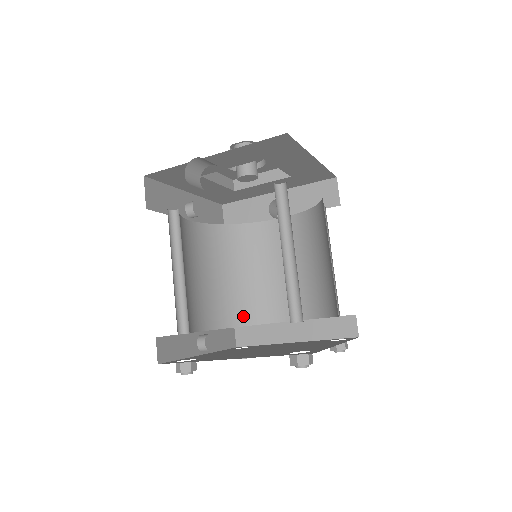
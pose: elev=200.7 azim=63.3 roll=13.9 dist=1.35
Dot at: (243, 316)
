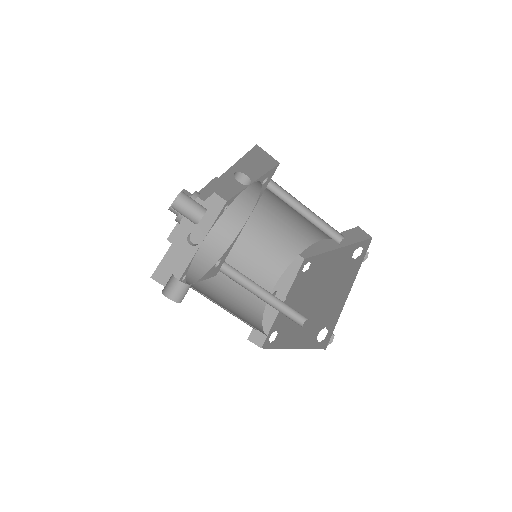
Dot at: (289, 254)
